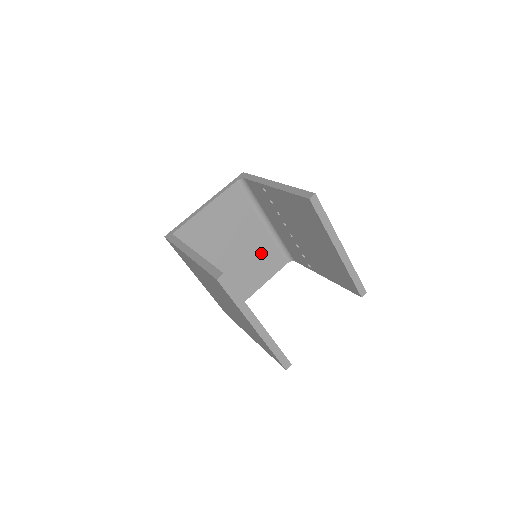
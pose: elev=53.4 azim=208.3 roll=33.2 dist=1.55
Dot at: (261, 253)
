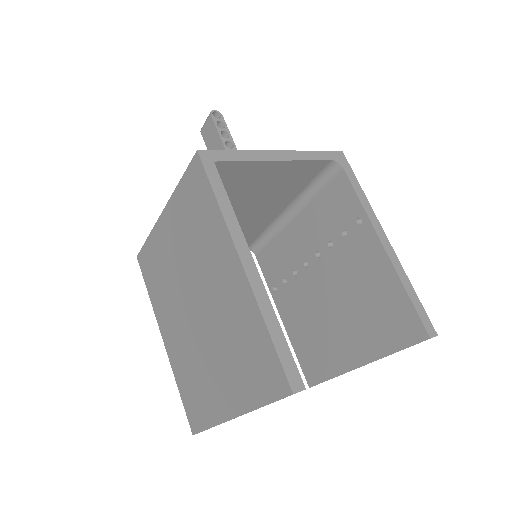
Dot at: (244, 231)
